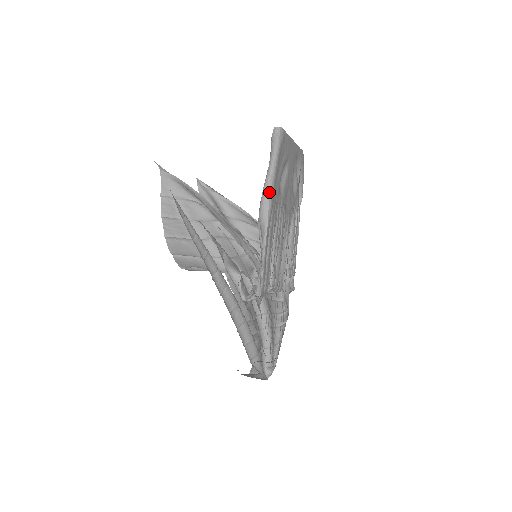
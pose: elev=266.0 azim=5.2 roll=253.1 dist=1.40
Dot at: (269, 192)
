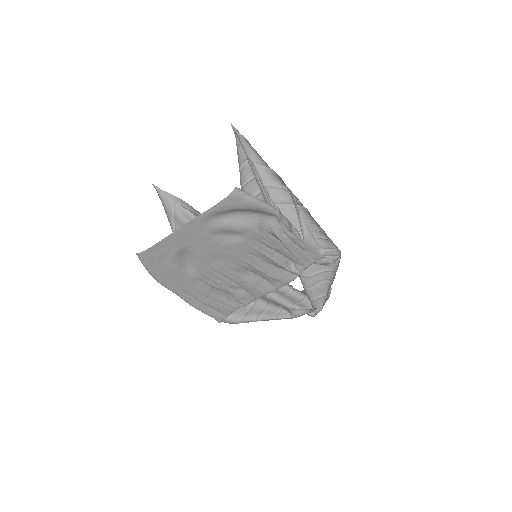
Dot at: occluded
